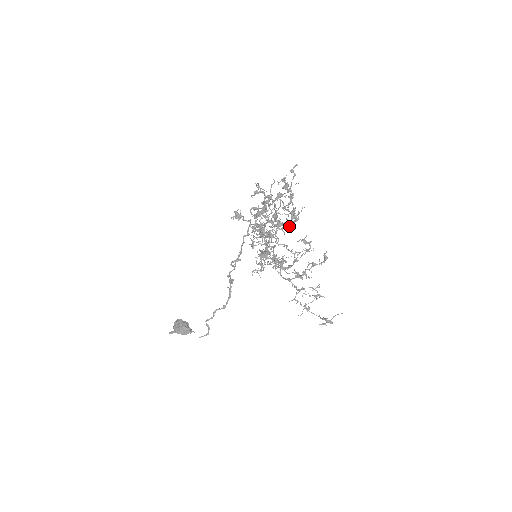
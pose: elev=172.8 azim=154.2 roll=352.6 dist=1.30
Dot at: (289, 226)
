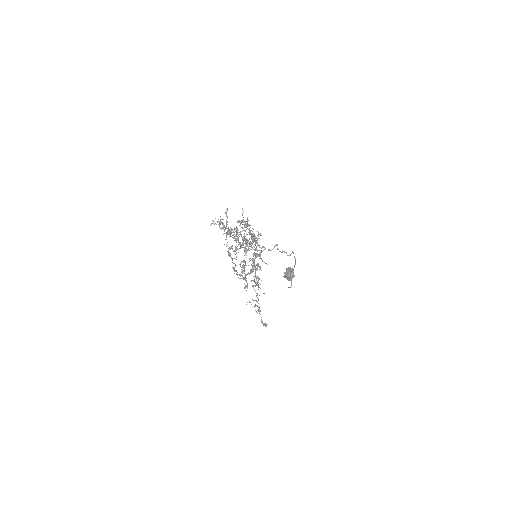
Dot at: occluded
